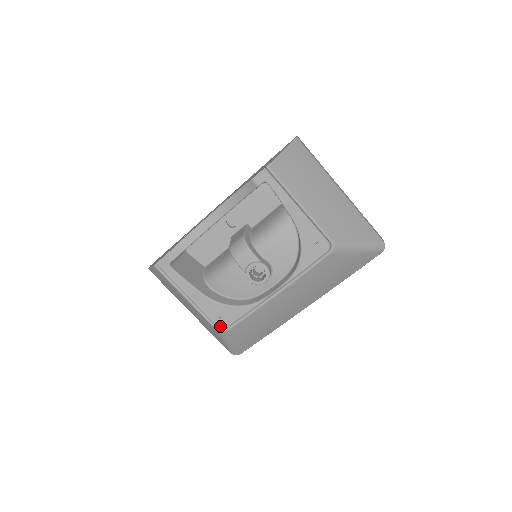
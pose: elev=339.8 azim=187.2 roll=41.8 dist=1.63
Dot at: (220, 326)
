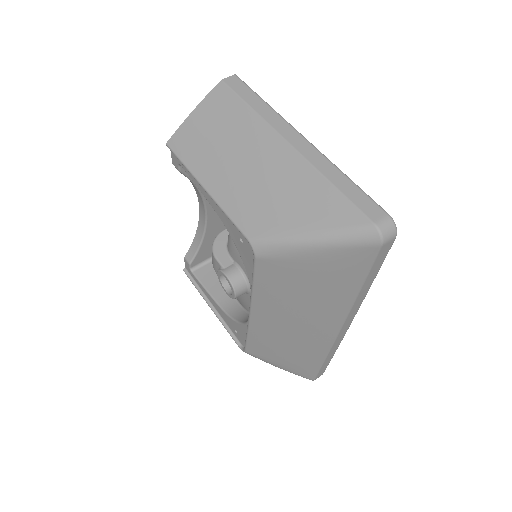
Dot at: (242, 344)
